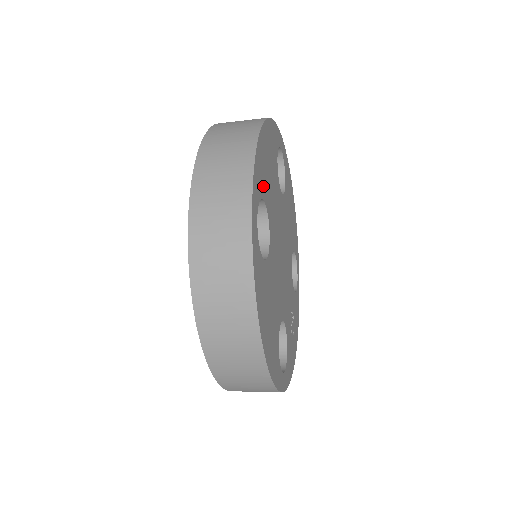
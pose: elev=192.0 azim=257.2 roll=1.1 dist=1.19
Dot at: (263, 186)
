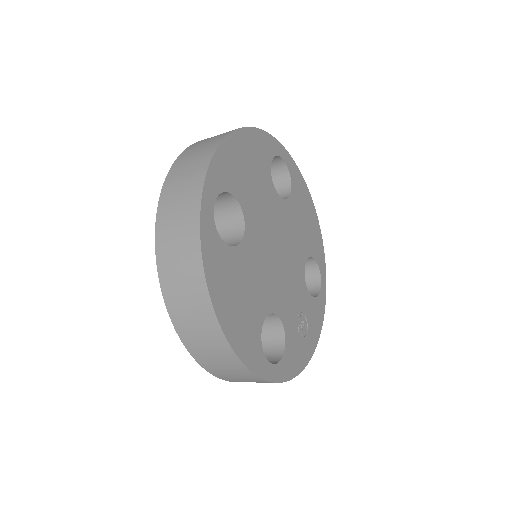
Dot at: (232, 182)
